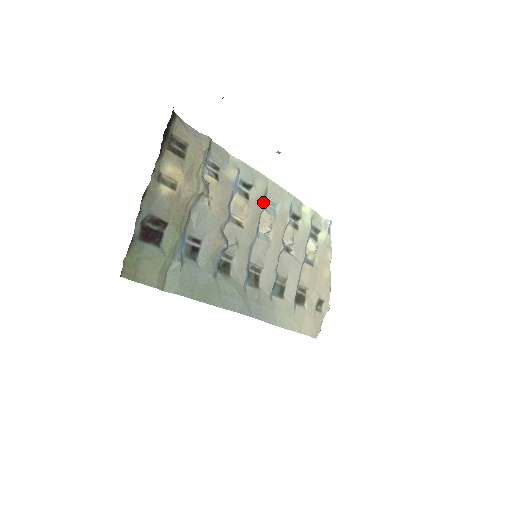
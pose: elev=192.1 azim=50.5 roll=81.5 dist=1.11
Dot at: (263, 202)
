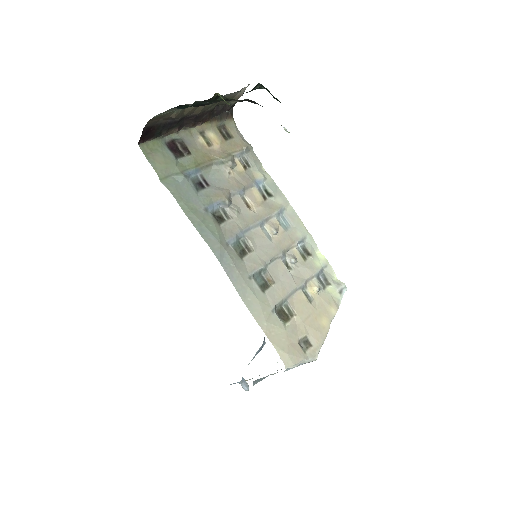
Dot at: (277, 211)
